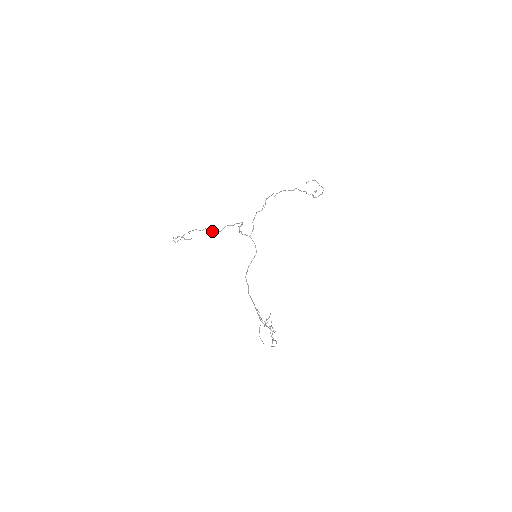
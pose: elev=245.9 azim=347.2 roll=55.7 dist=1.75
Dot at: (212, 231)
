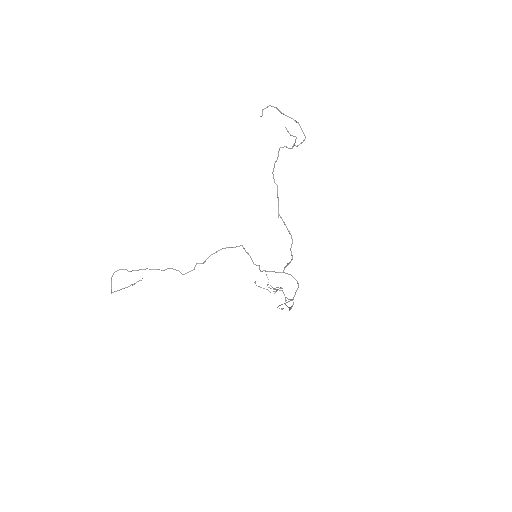
Dot at: (192, 270)
